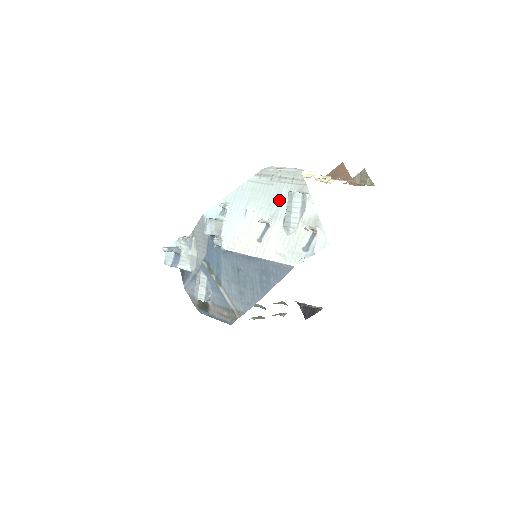
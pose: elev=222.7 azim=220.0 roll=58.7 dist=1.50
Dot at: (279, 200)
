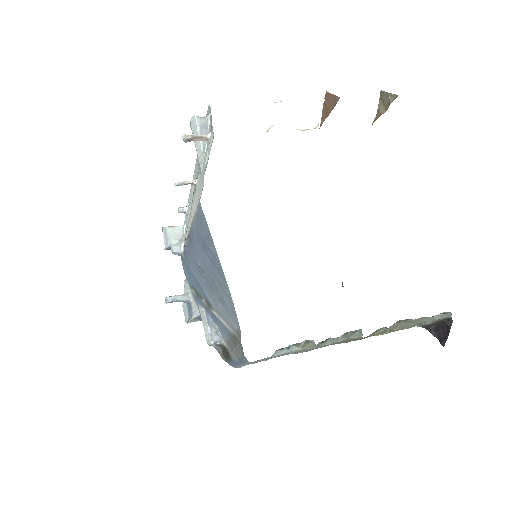
Dot at: occluded
